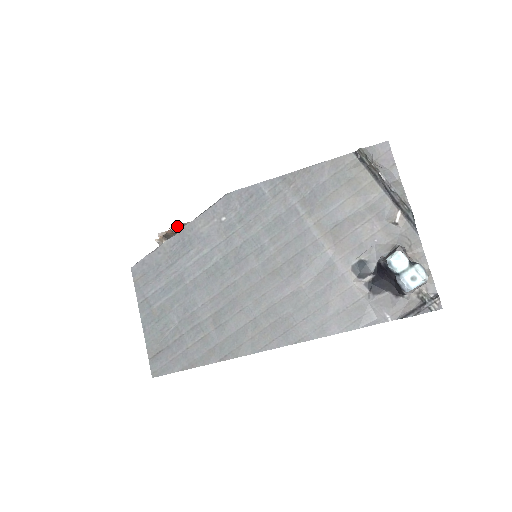
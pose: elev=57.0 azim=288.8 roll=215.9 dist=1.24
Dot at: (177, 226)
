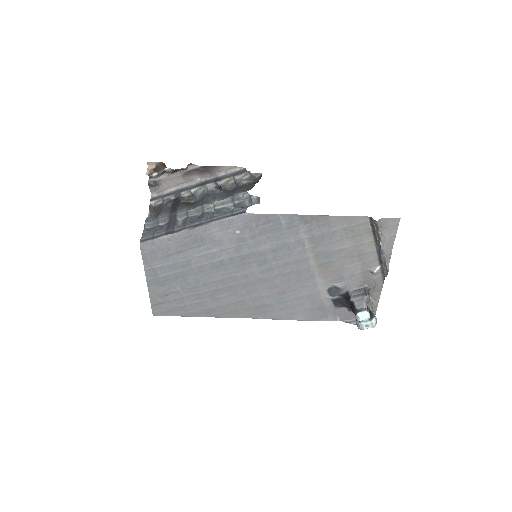
Dot at: (173, 170)
